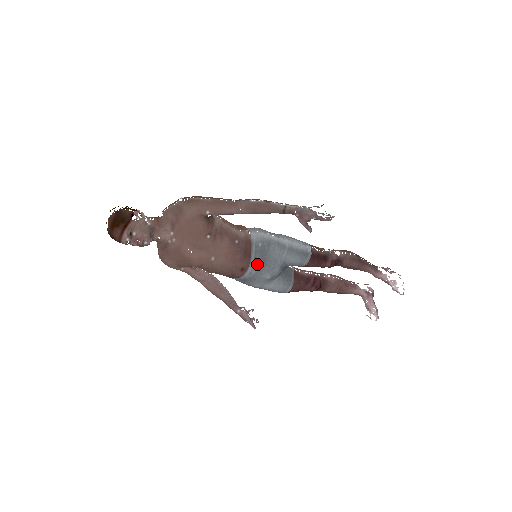
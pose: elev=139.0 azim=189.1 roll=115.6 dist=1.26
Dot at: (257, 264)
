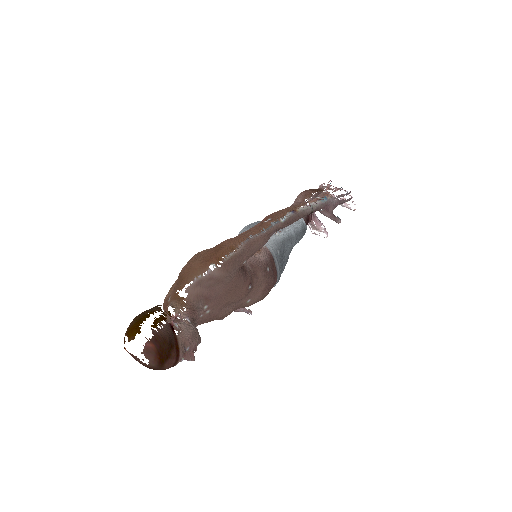
Dot at: (280, 274)
